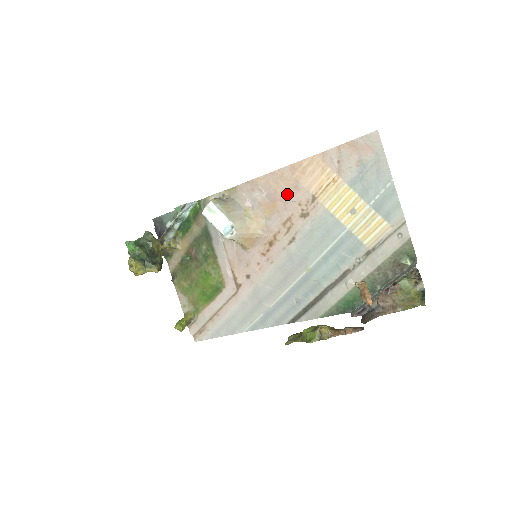
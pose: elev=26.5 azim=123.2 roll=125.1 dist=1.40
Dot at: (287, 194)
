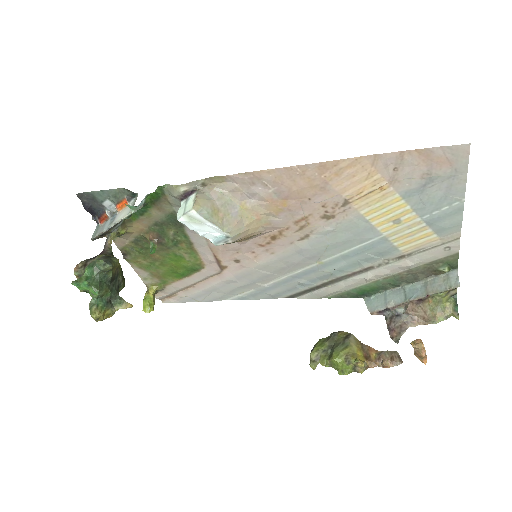
Dot at: (307, 194)
